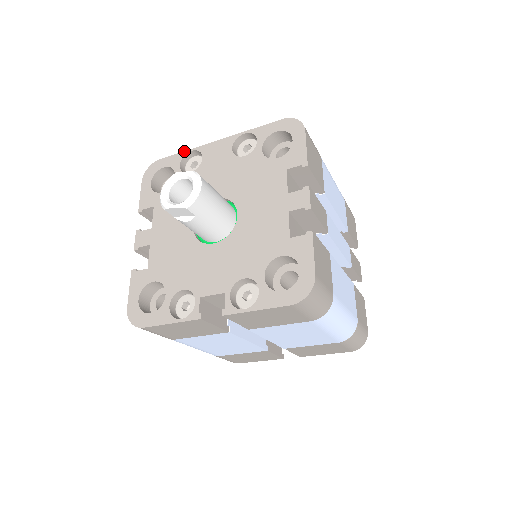
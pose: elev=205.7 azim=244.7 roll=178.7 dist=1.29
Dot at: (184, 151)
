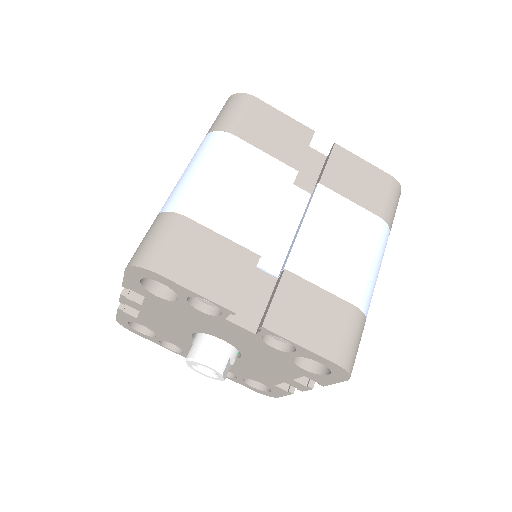
Dot at: occluded
